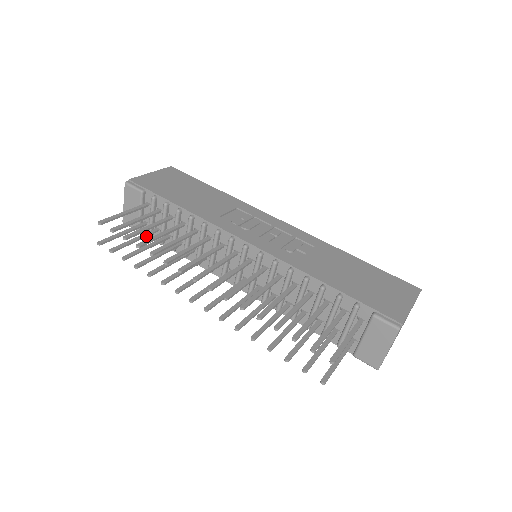
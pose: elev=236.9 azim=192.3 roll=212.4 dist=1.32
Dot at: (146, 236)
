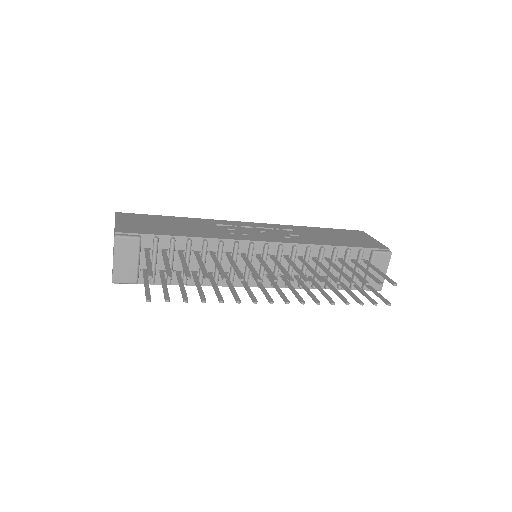
Dot at: (165, 279)
